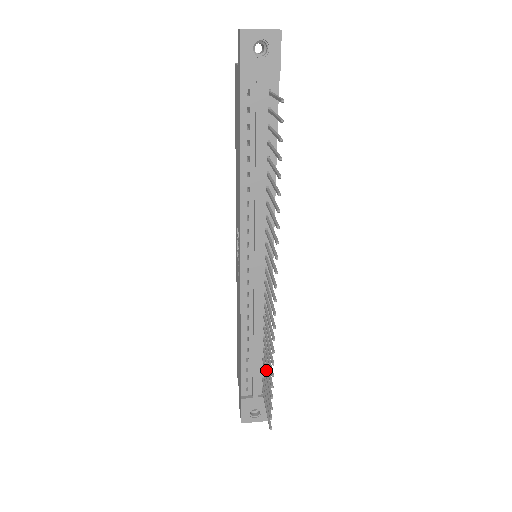
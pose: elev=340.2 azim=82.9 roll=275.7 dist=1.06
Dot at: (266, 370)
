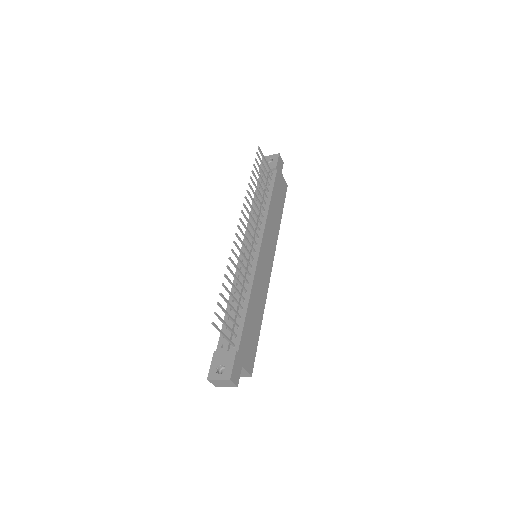
Dot at: (234, 309)
